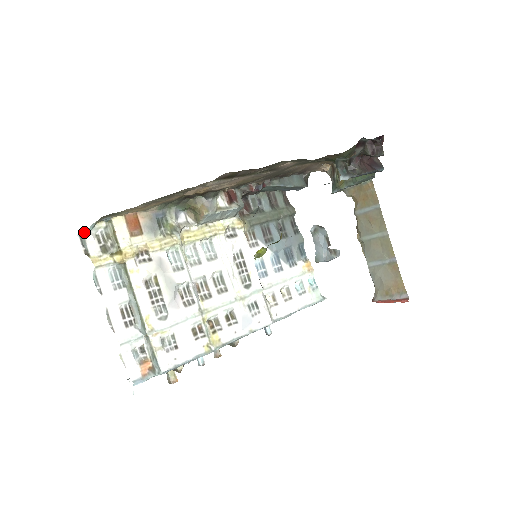
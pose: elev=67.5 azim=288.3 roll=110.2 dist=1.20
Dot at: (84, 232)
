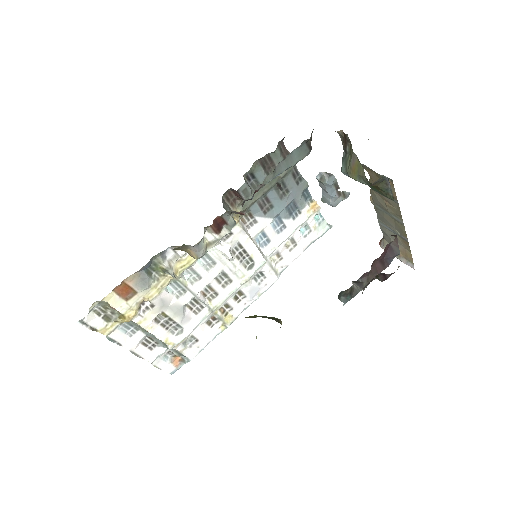
Dot at: (82, 319)
